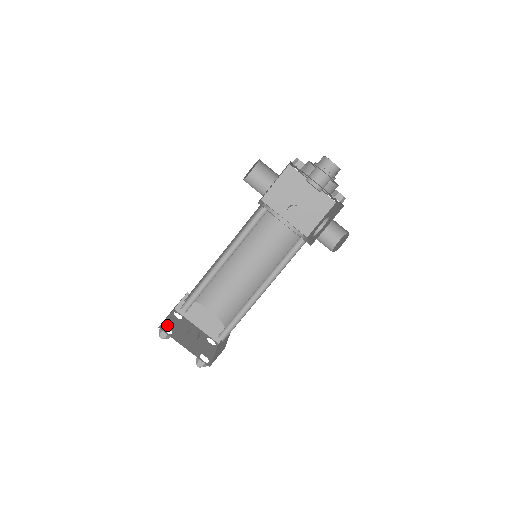
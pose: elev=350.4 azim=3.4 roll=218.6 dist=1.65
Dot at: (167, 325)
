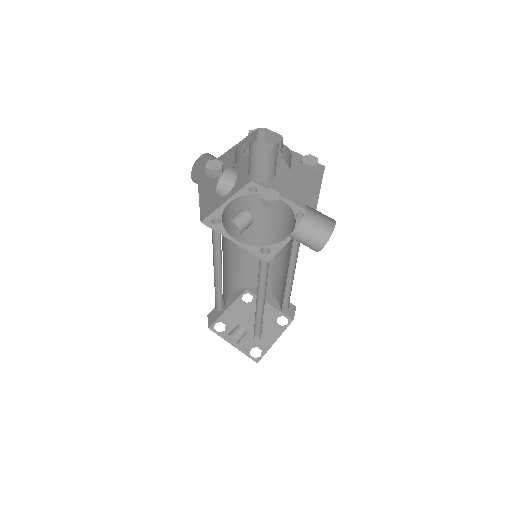
Dot at: (223, 320)
